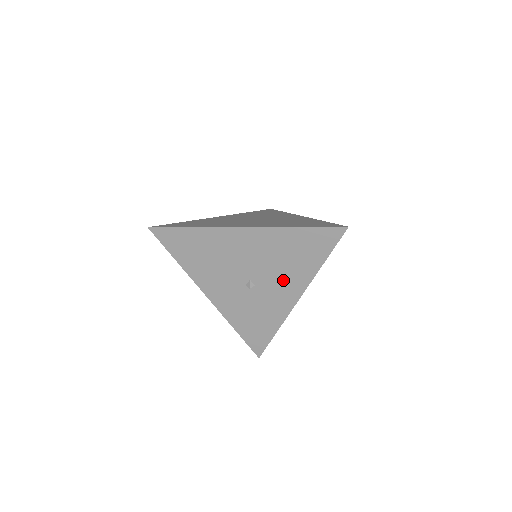
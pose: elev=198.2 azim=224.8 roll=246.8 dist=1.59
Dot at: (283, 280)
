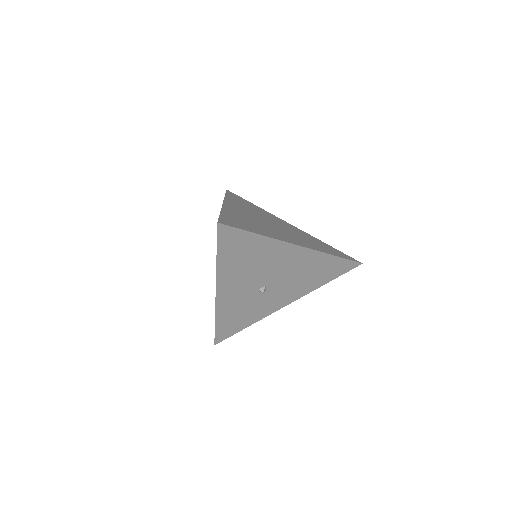
Dot at: (290, 290)
